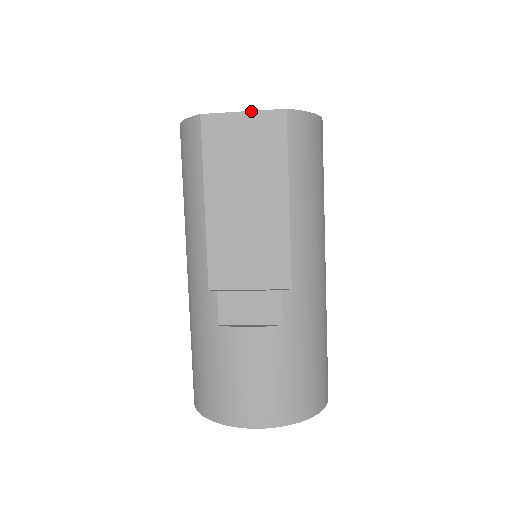
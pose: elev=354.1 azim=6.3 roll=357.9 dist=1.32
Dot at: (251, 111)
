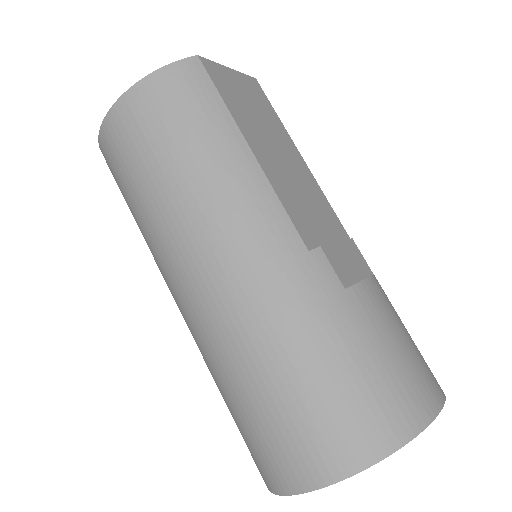
Dot at: (235, 70)
